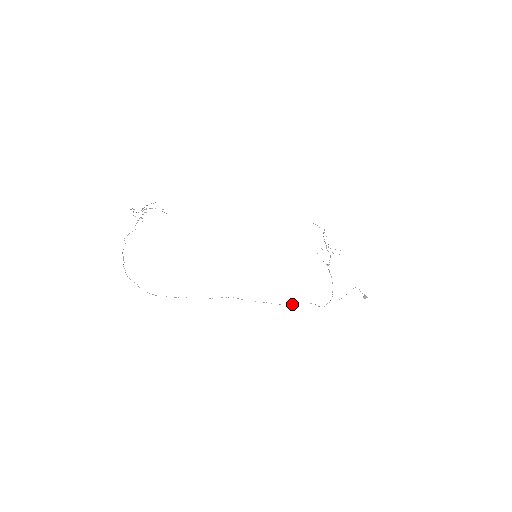
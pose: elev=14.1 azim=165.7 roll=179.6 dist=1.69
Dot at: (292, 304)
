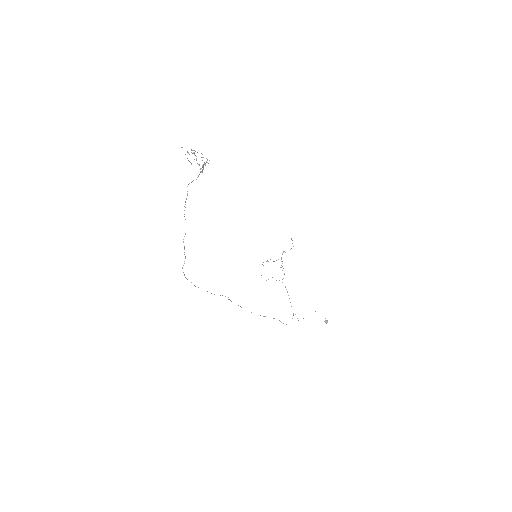
Dot at: (263, 316)
